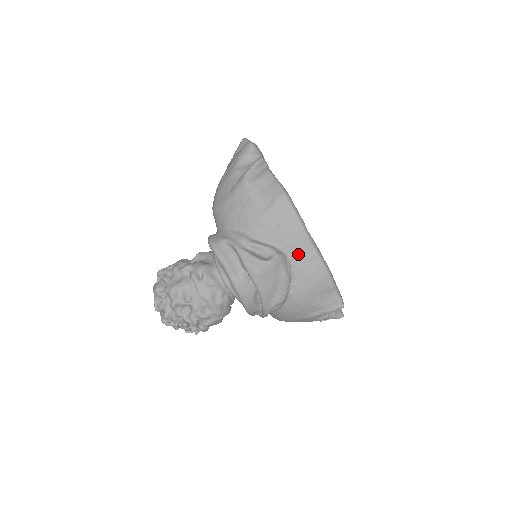
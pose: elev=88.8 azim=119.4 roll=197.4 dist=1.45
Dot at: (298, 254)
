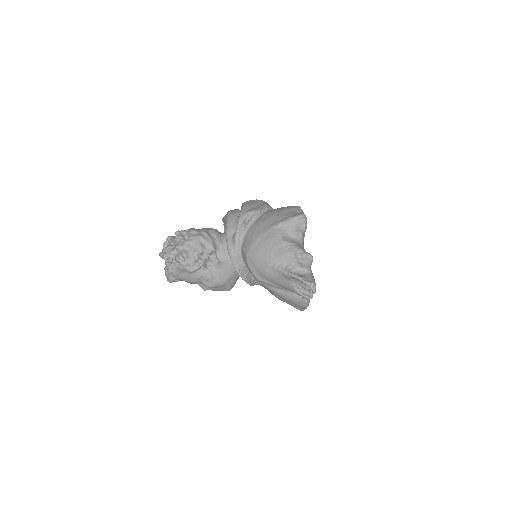
Dot at: occluded
